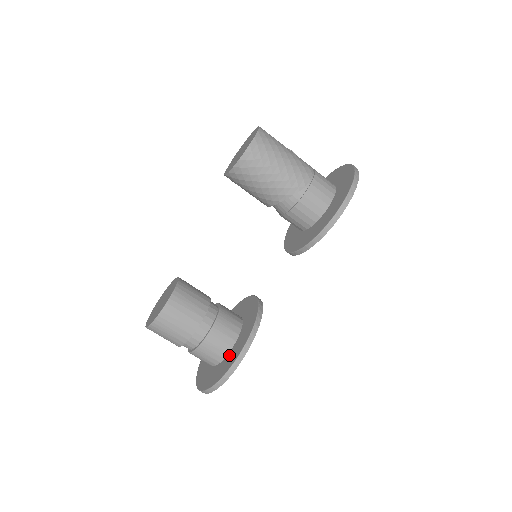
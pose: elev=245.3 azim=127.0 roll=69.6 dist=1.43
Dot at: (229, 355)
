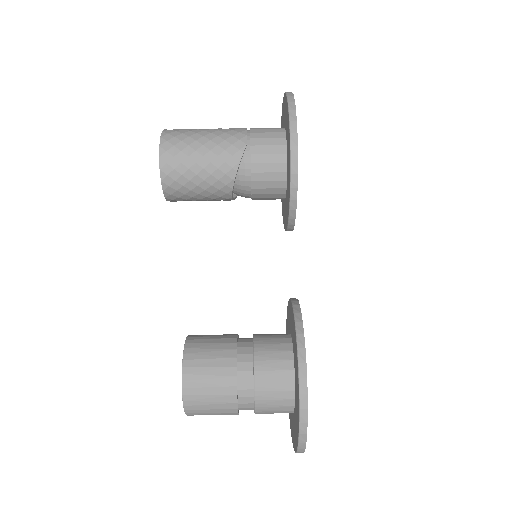
Dot at: (295, 381)
